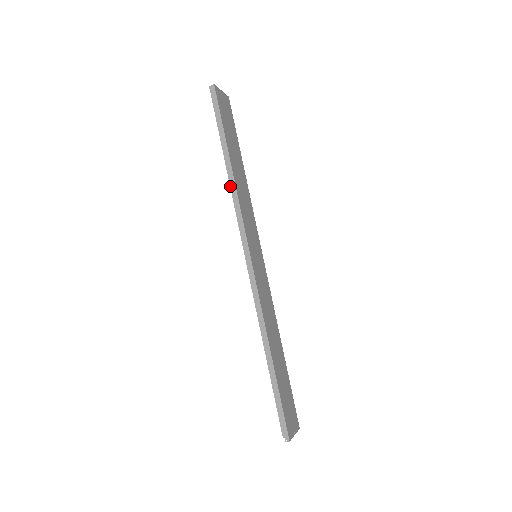
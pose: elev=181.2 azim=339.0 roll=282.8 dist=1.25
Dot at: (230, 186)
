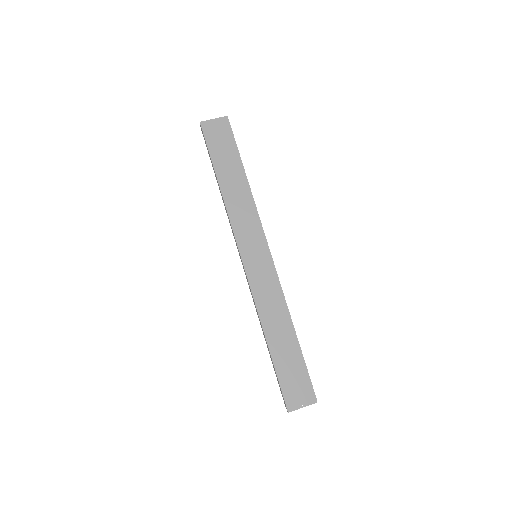
Dot at: (224, 204)
